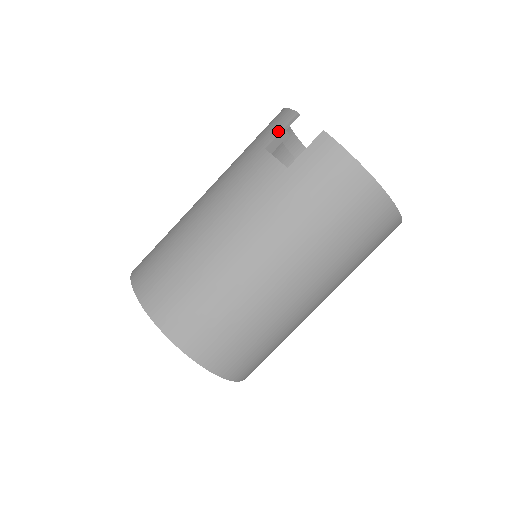
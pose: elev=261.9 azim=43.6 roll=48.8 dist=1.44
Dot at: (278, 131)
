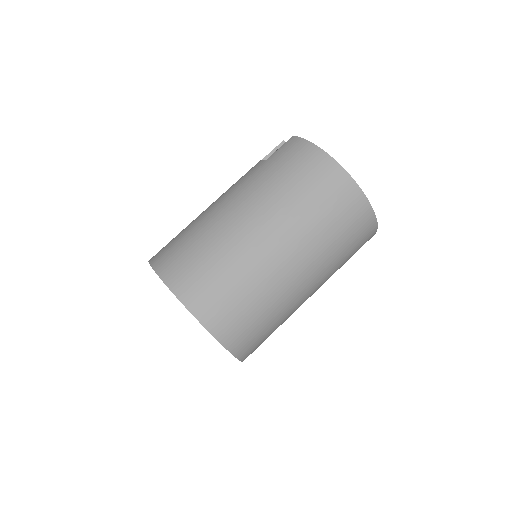
Dot at: (269, 153)
